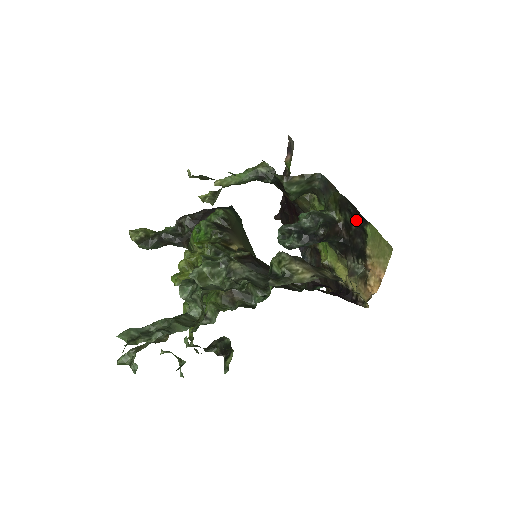
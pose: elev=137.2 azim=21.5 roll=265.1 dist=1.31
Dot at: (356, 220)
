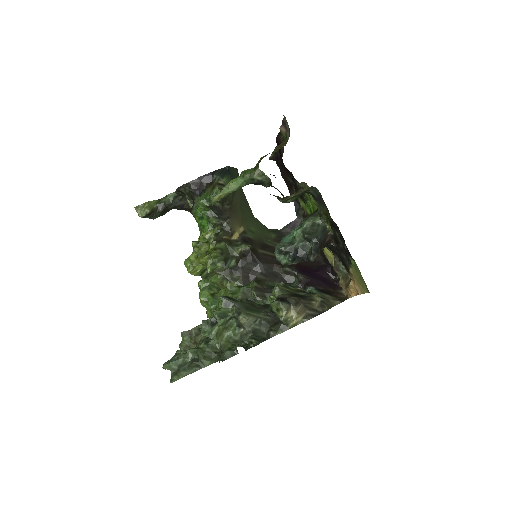
Dot at: (344, 246)
